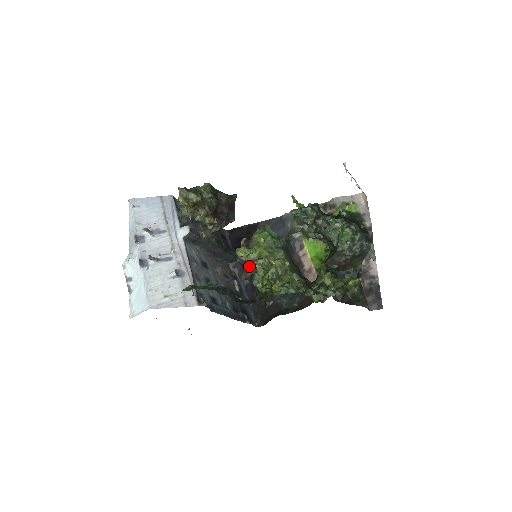
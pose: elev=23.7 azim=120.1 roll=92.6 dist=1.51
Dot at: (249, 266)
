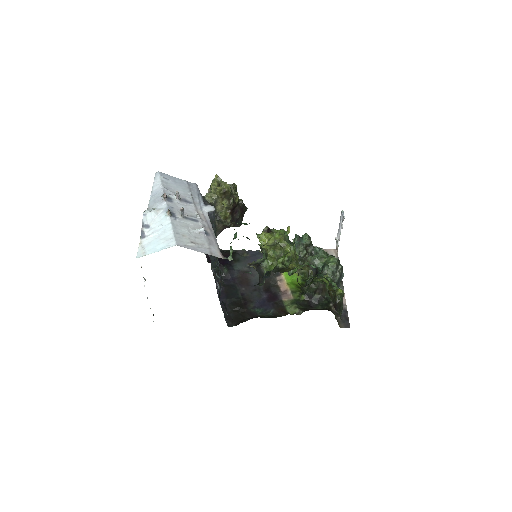
Dot at: (225, 279)
